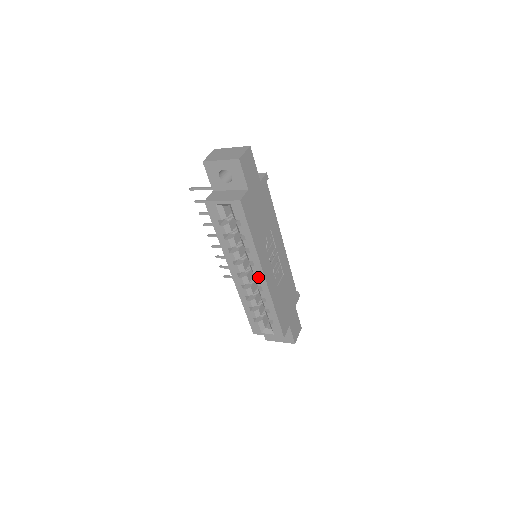
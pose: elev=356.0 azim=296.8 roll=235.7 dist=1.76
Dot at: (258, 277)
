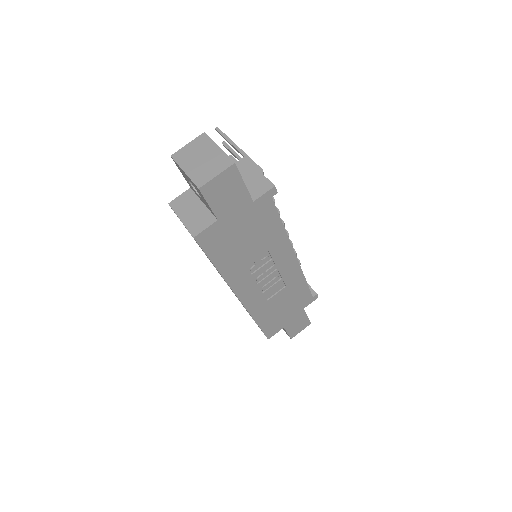
Dot at: occluded
